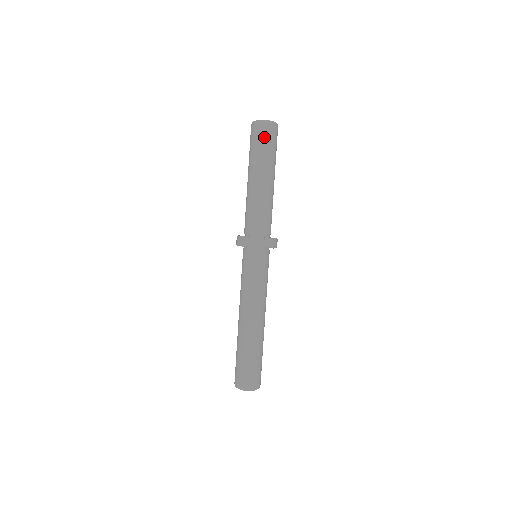
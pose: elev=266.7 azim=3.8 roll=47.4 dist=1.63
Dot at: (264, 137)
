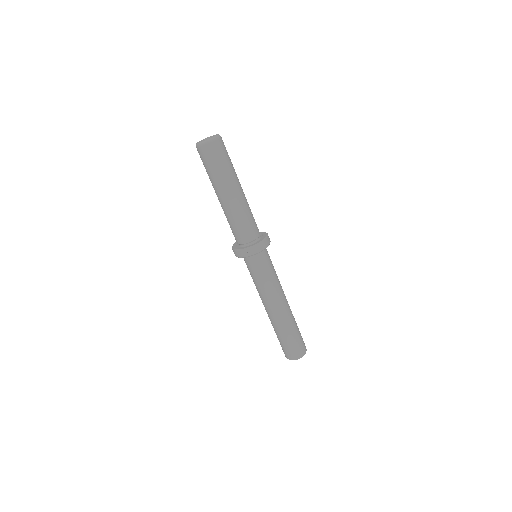
Dot at: (204, 160)
